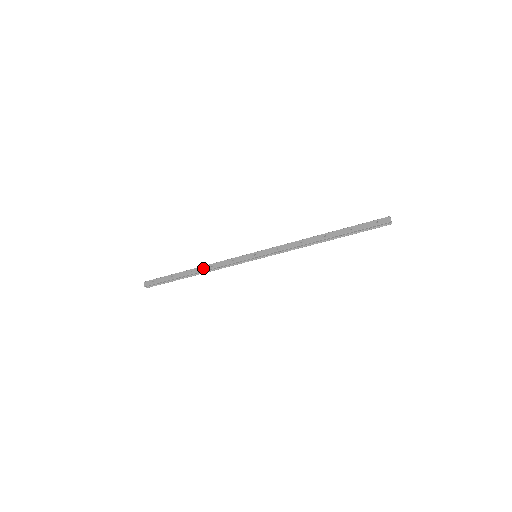
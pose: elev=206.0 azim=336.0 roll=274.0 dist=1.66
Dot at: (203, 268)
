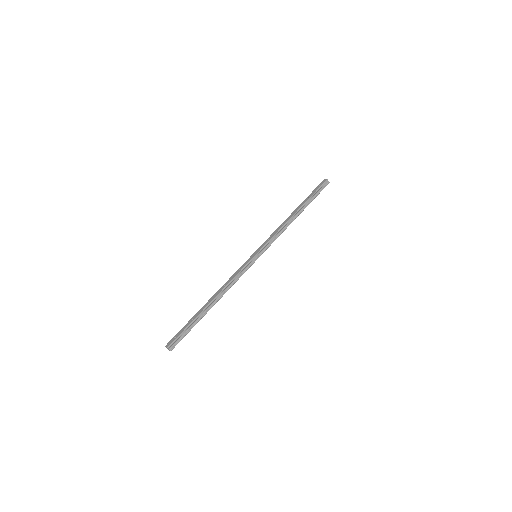
Dot at: (218, 292)
